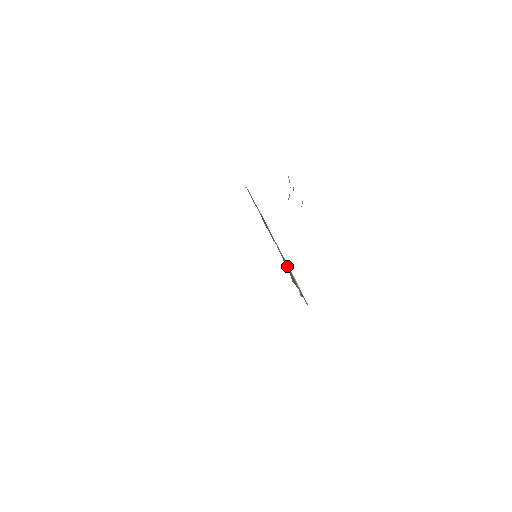
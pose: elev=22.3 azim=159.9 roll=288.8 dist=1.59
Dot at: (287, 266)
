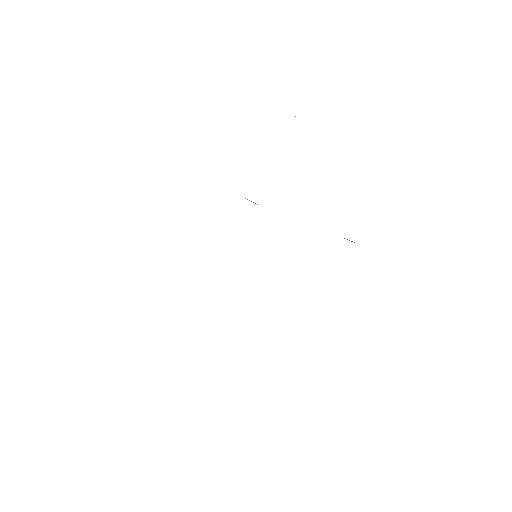
Dot at: occluded
